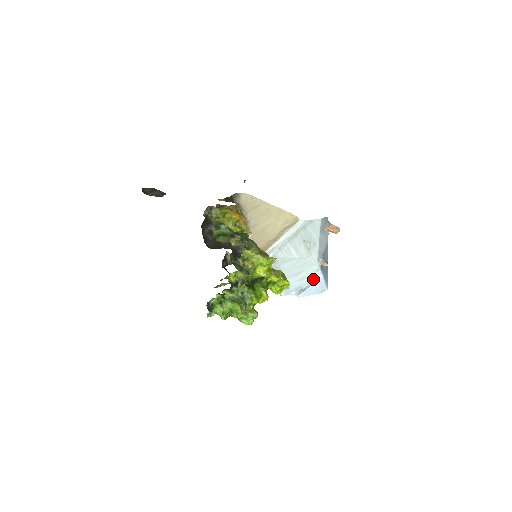
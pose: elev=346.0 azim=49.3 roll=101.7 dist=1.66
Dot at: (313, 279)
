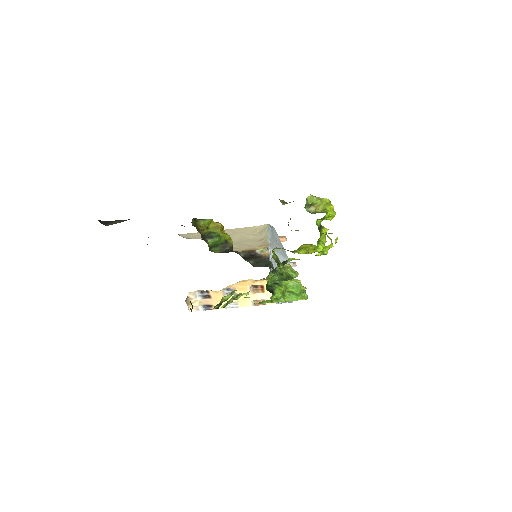
Dot at: occluded
